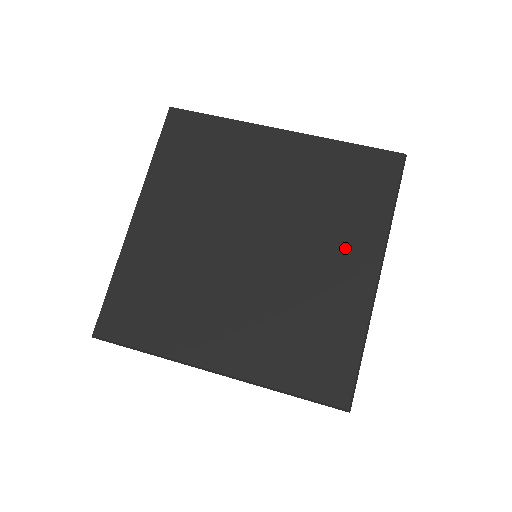
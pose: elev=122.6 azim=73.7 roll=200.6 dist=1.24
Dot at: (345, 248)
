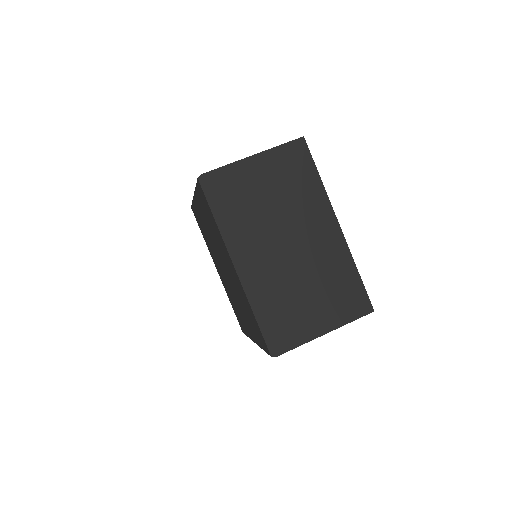
Dot at: (248, 323)
